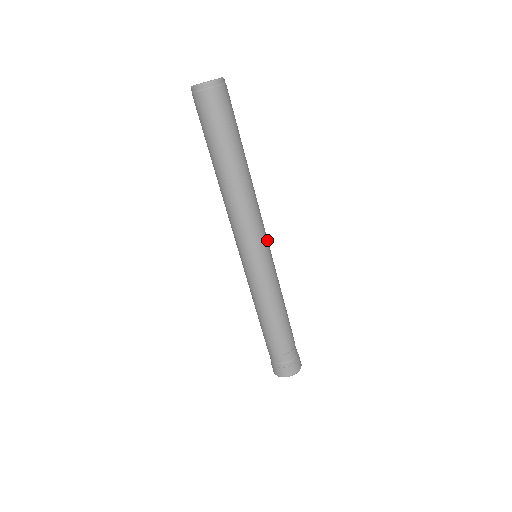
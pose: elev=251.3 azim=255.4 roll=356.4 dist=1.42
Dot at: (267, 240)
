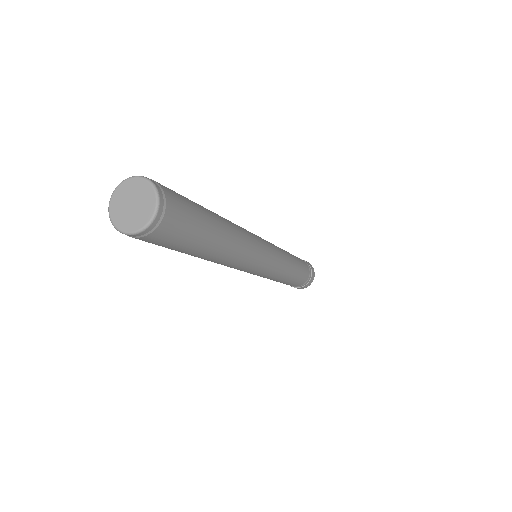
Dot at: (267, 254)
